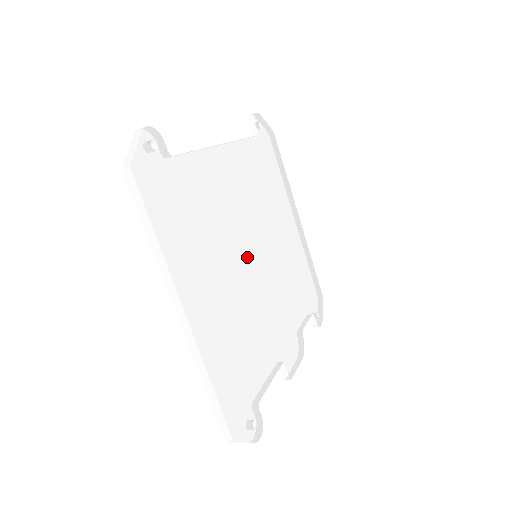
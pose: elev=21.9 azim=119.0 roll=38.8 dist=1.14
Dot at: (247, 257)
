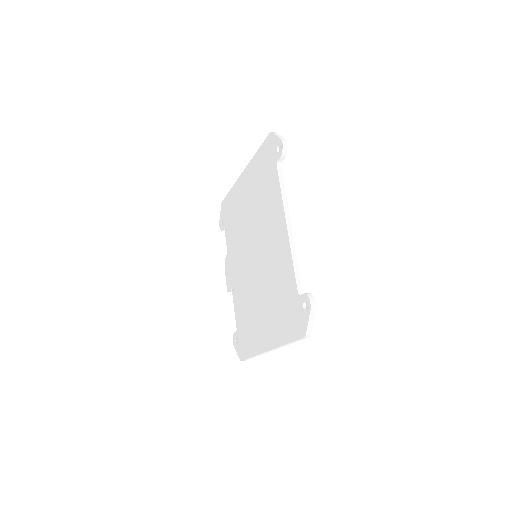
Dot at: occluded
